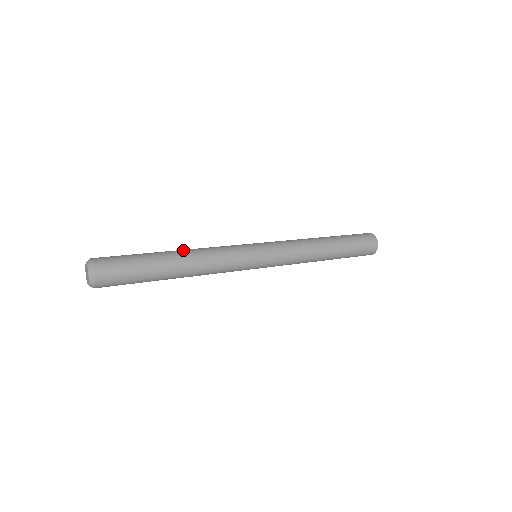
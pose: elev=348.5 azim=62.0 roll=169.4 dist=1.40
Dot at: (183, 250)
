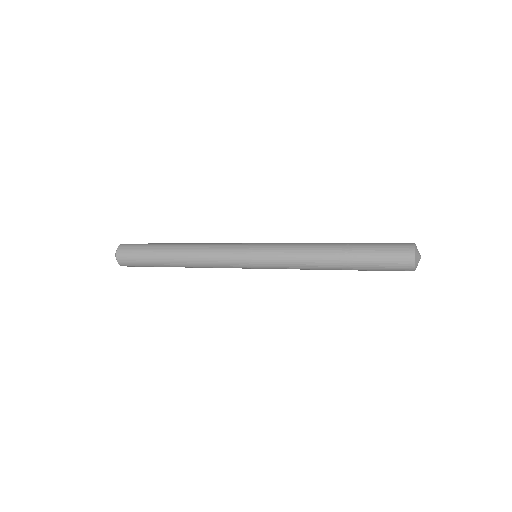
Dot at: (185, 244)
